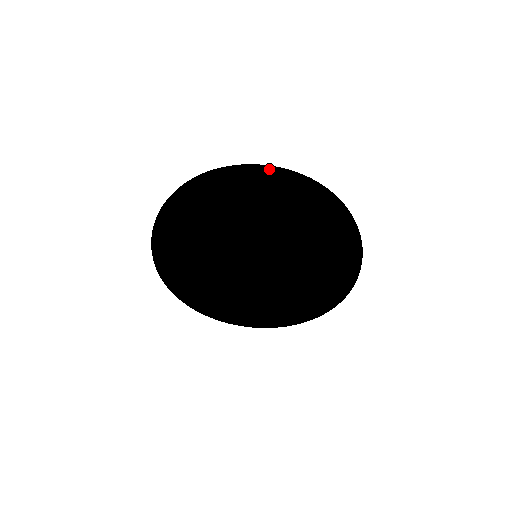
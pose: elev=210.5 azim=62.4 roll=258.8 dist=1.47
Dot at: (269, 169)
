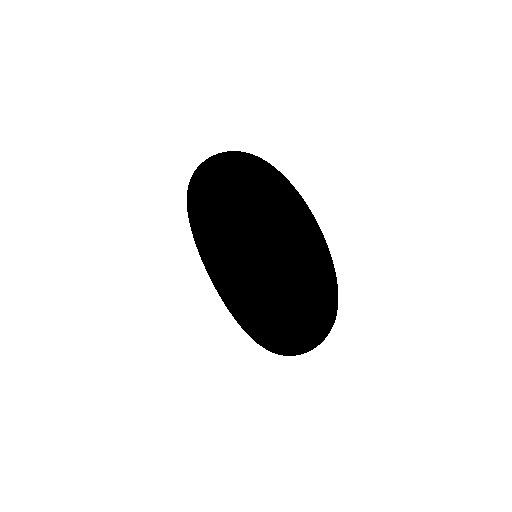
Dot at: occluded
